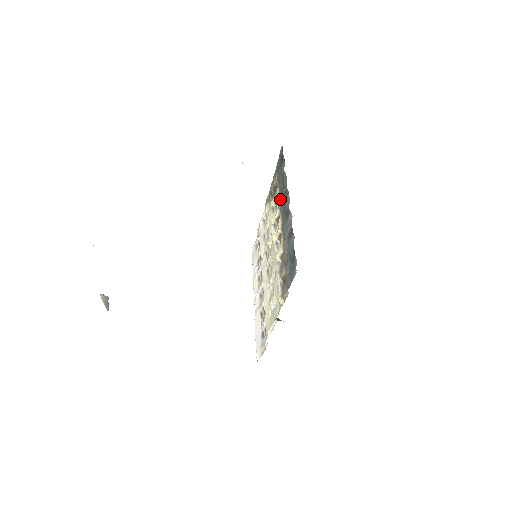
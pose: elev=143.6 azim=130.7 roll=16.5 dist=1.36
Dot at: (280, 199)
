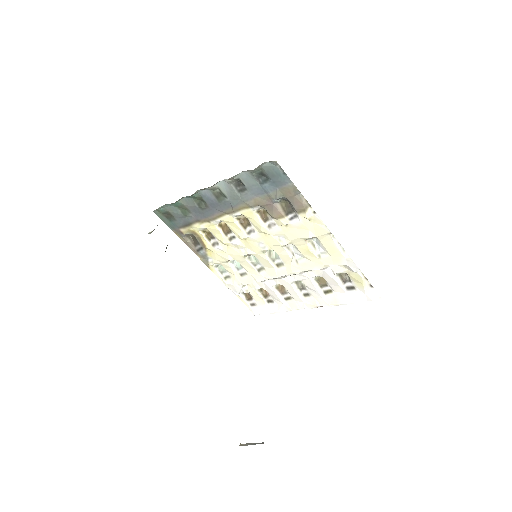
Dot at: (205, 218)
